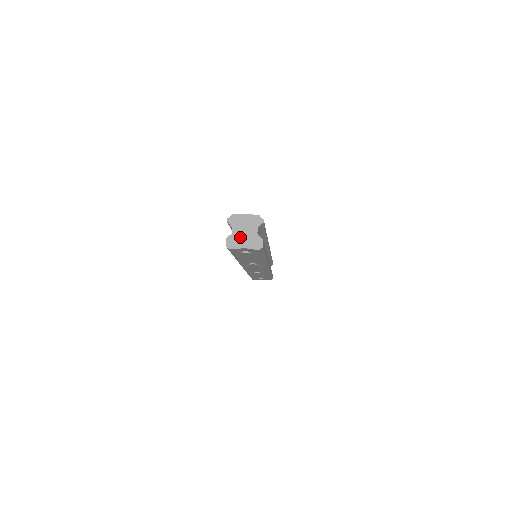
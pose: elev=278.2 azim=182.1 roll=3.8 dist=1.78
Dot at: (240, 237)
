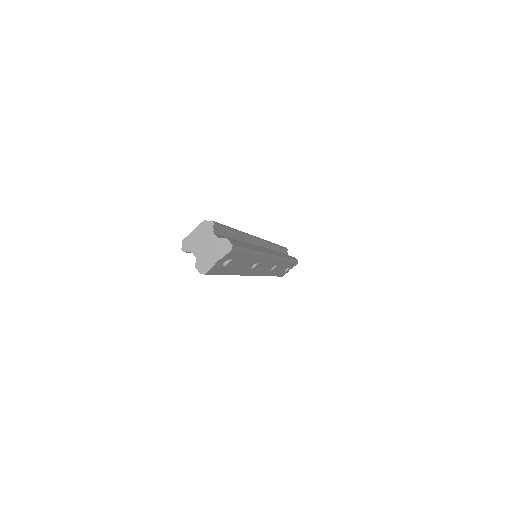
Dot at: (205, 255)
